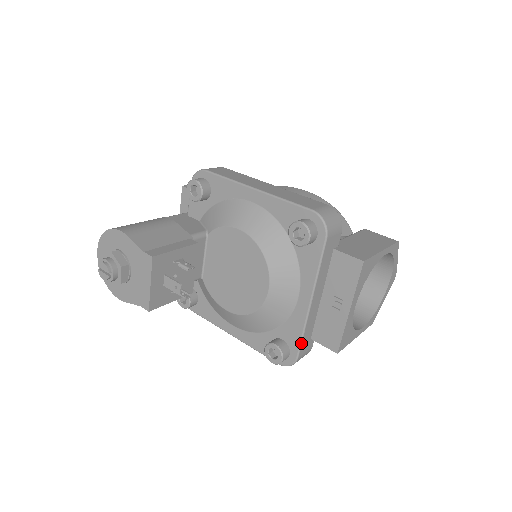
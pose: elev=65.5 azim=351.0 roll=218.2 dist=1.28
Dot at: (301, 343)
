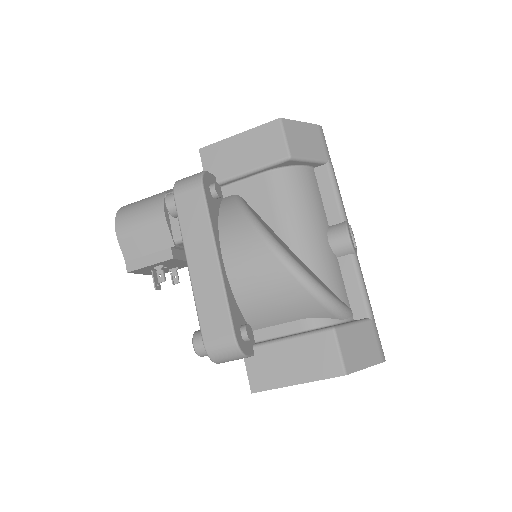
Dot at: occluded
